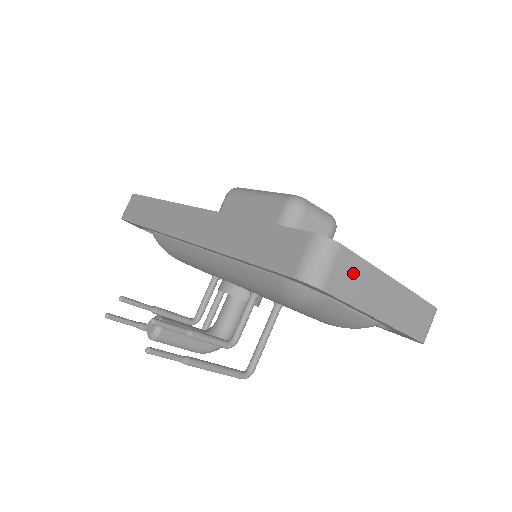
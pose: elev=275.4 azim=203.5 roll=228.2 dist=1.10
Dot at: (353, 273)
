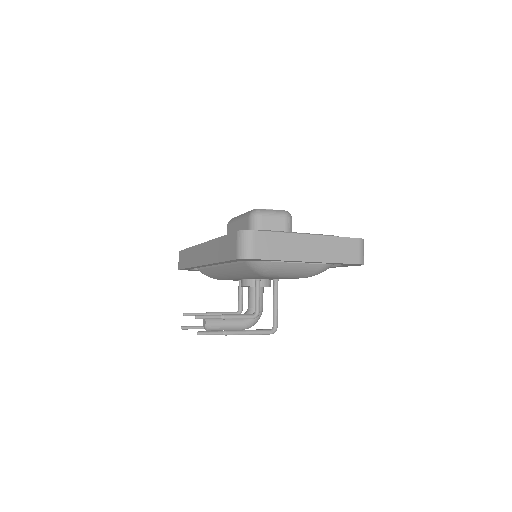
Dot at: (271, 242)
